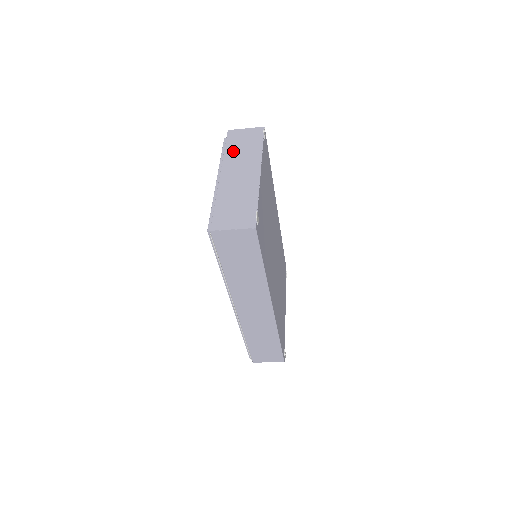
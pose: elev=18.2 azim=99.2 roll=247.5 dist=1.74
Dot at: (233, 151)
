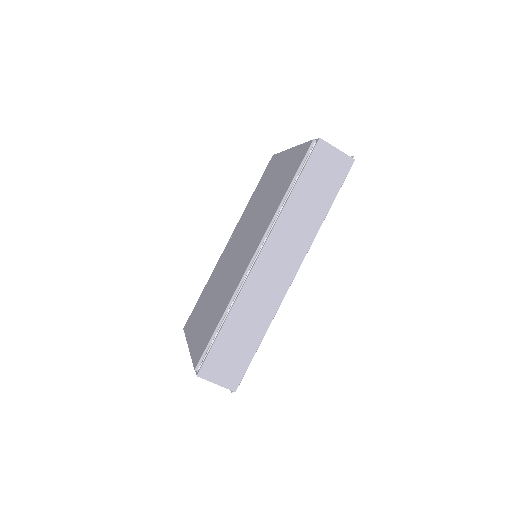
Dot at: occluded
